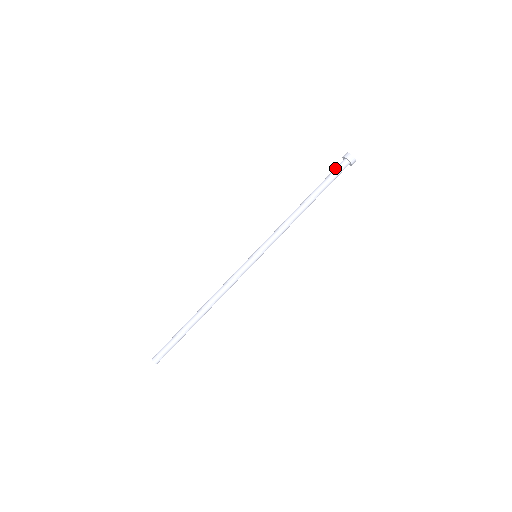
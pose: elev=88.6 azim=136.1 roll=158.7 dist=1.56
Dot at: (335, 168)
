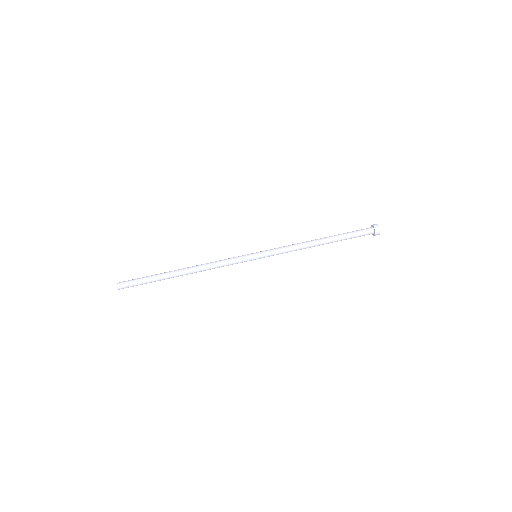
Dot at: occluded
